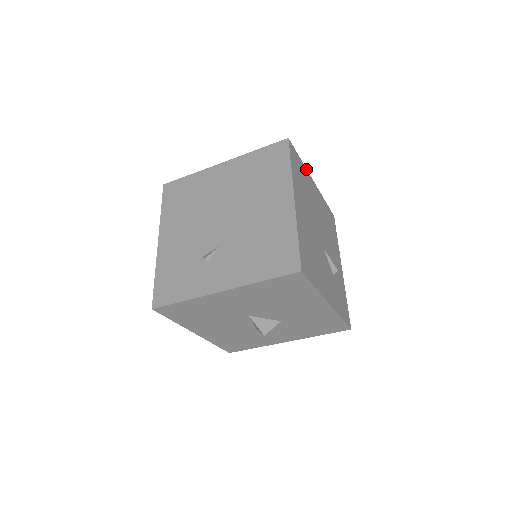
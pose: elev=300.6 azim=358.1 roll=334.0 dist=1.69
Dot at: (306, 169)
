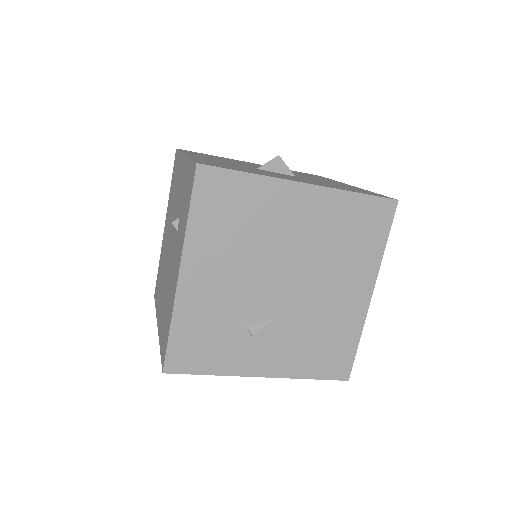
Dot at: occluded
